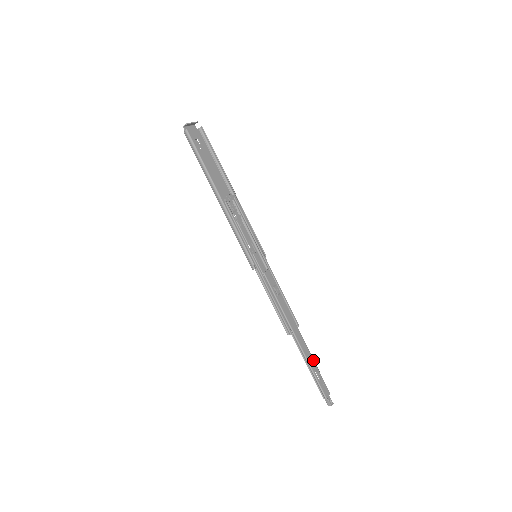
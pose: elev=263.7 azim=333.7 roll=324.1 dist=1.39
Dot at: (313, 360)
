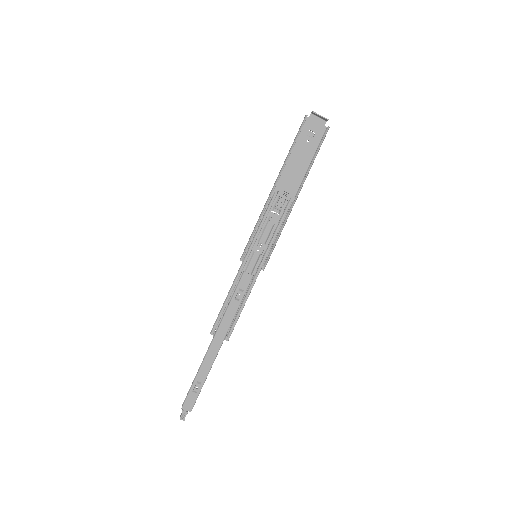
Dot at: (207, 374)
